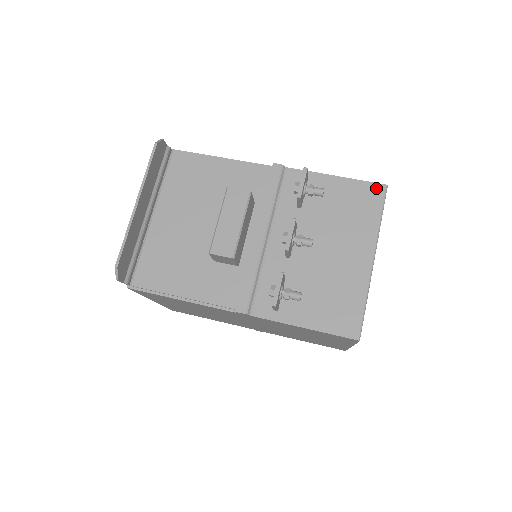
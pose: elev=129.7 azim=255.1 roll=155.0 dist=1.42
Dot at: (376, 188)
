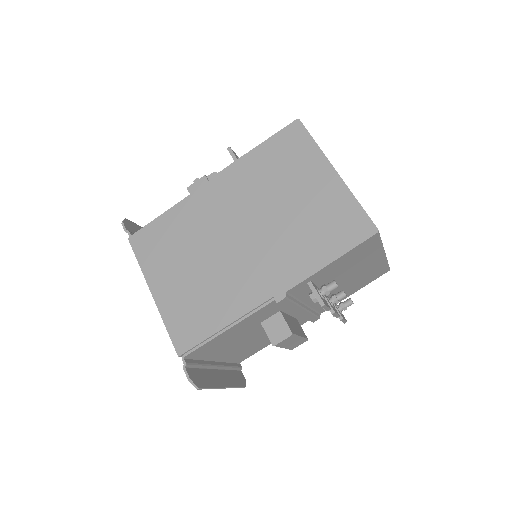
Dot at: (370, 240)
